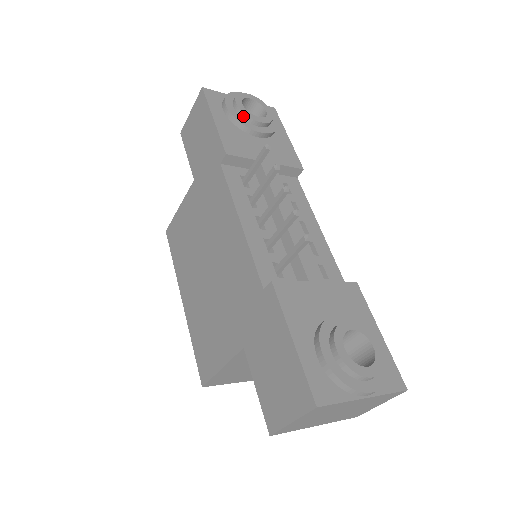
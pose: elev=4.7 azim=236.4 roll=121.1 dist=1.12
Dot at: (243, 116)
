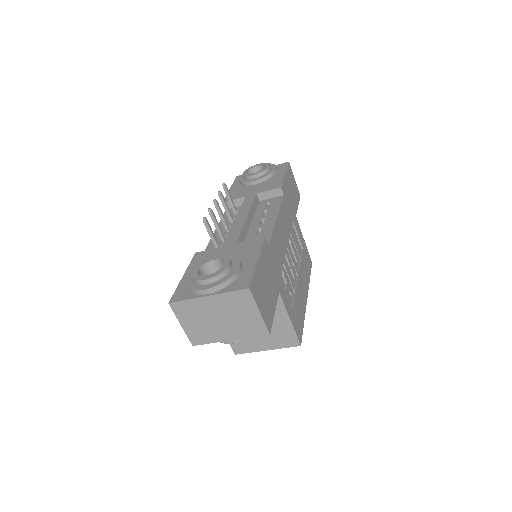
Dot at: (245, 178)
